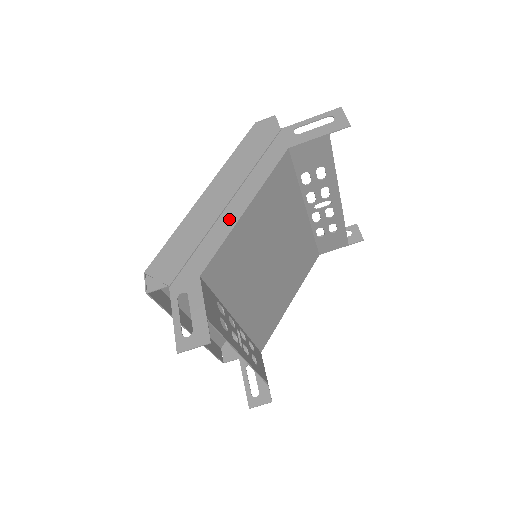
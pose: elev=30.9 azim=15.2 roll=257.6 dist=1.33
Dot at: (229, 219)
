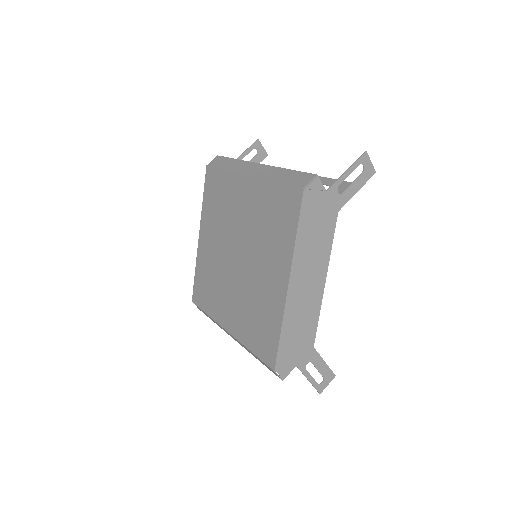
Dot at: (317, 297)
